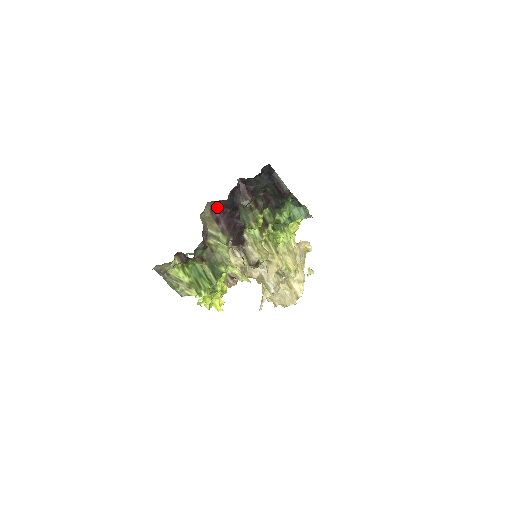
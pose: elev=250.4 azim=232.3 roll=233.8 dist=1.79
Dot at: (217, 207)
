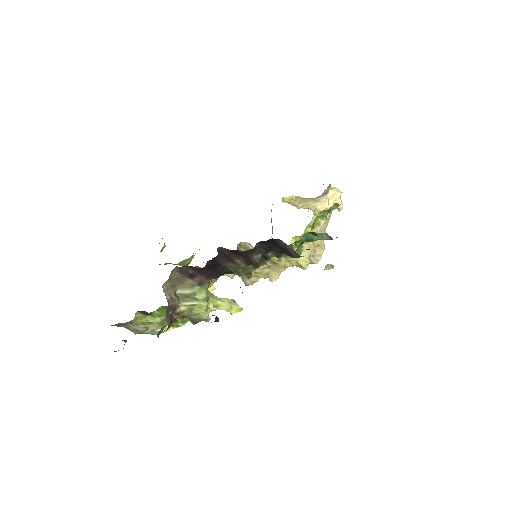
Dot at: (189, 267)
